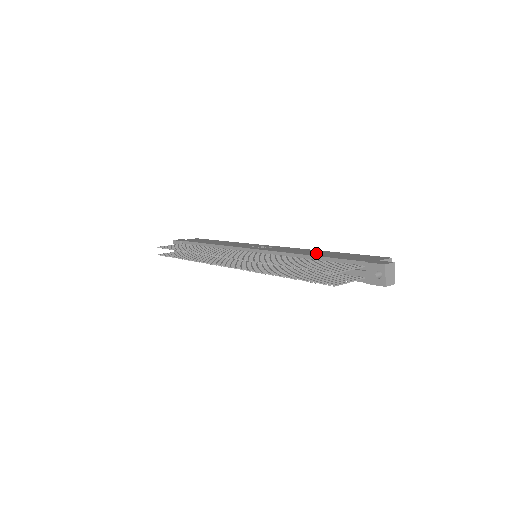
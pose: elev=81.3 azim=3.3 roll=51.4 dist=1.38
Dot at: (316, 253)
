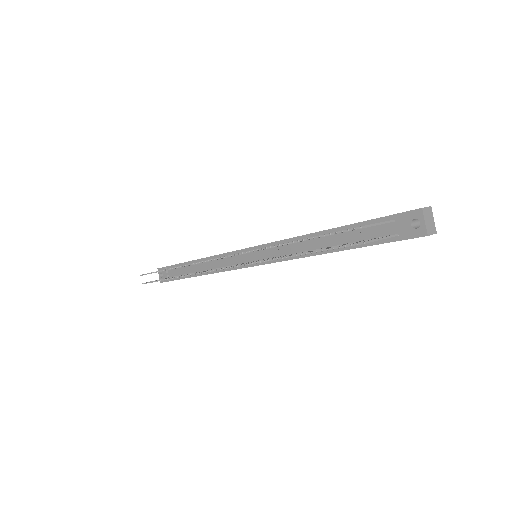
Dot at: occluded
